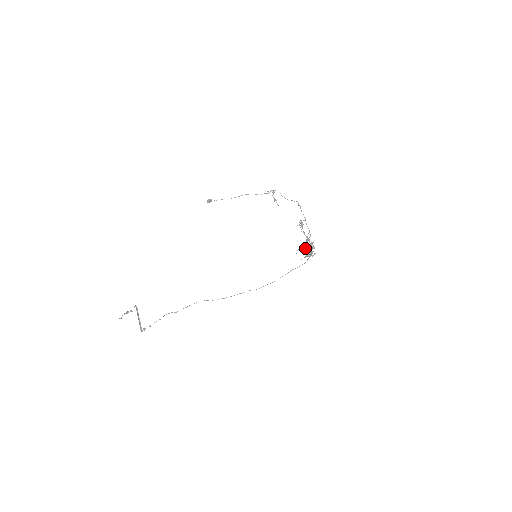
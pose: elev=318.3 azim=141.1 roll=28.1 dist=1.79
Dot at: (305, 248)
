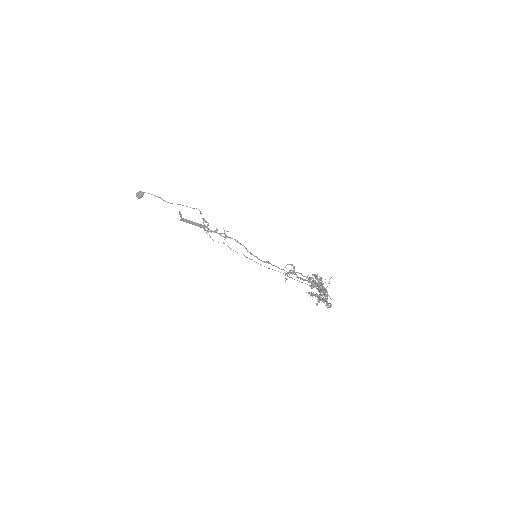
Dot at: (311, 295)
